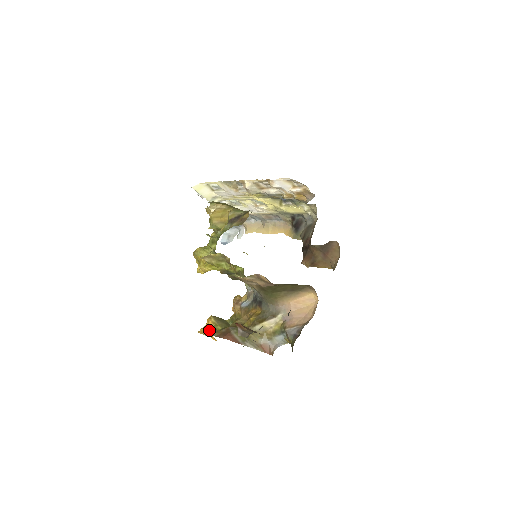
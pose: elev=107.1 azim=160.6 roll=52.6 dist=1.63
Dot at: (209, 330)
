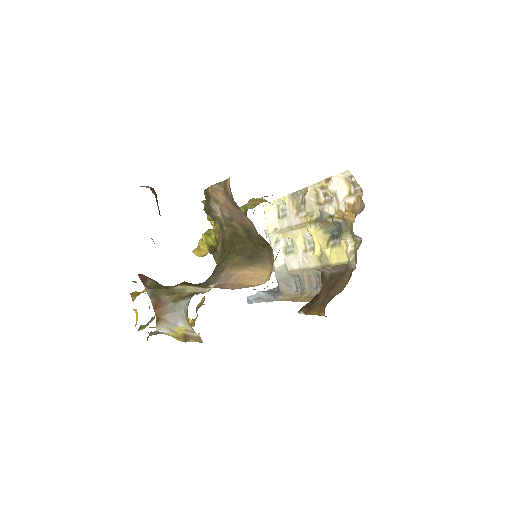
Dot at: (140, 293)
